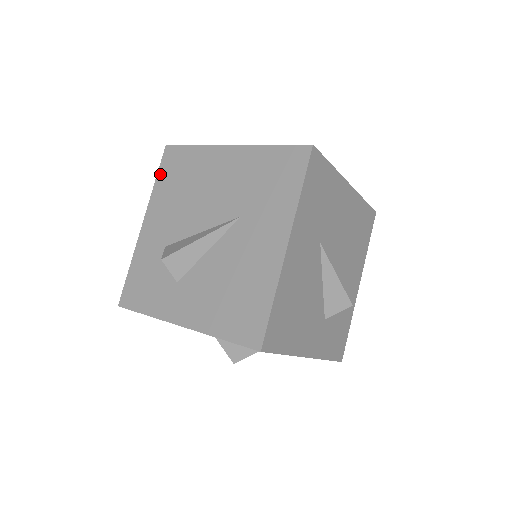
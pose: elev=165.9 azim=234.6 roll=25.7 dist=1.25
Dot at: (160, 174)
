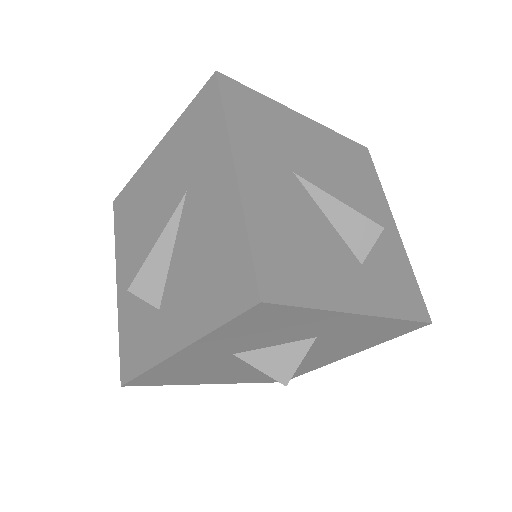
Dot at: (116, 229)
